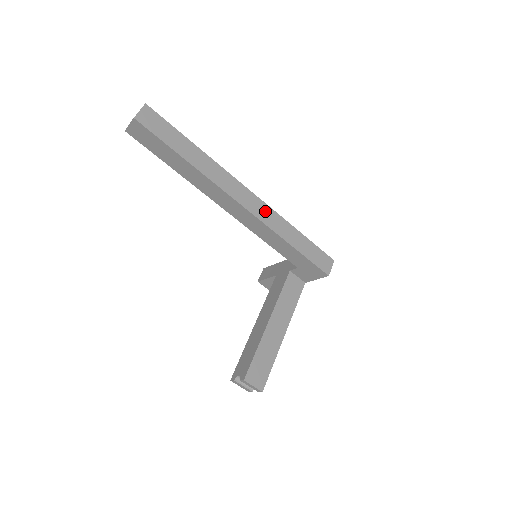
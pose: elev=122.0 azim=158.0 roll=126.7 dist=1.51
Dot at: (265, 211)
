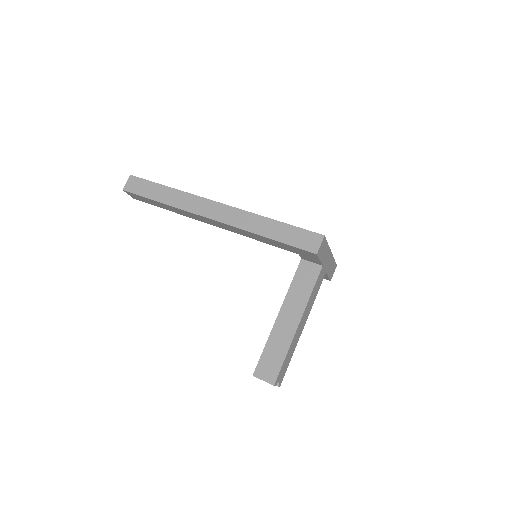
Dot at: (235, 215)
